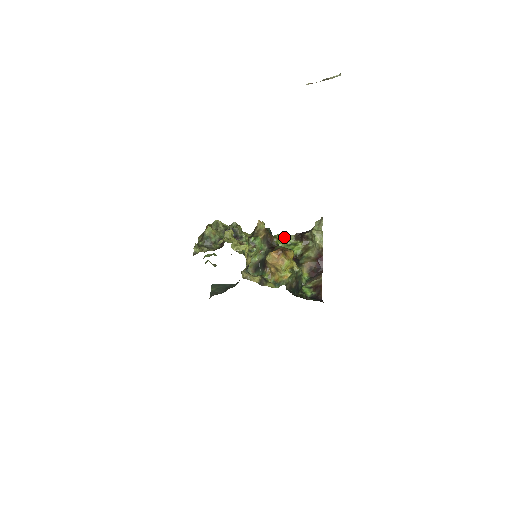
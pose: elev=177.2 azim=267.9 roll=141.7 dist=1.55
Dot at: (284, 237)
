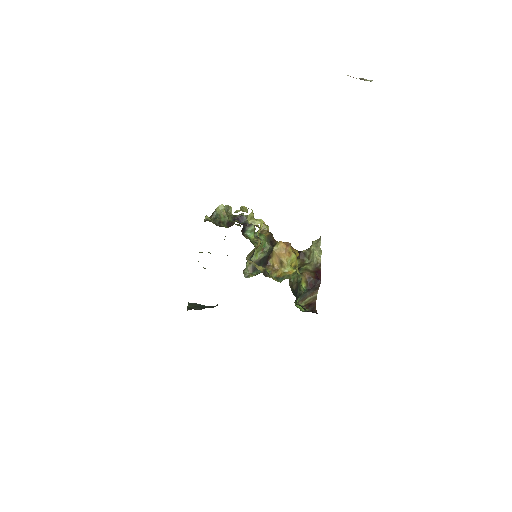
Dot at: occluded
